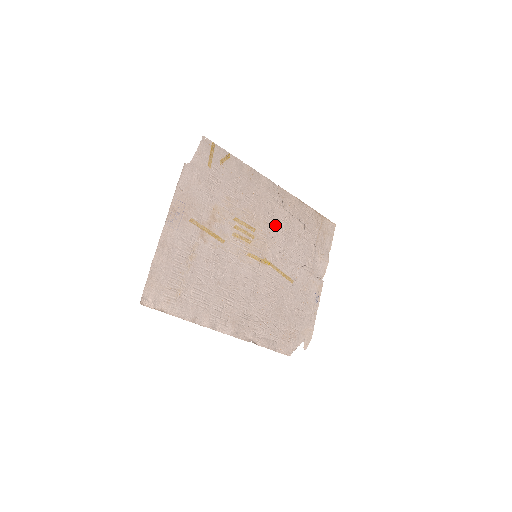
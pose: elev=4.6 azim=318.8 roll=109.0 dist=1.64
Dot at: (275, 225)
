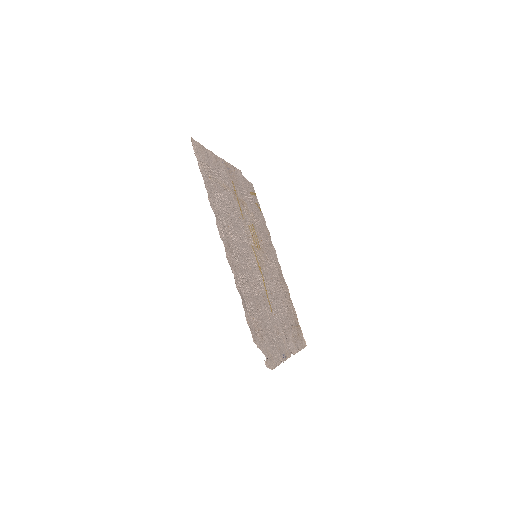
Dot at: (271, 270)
